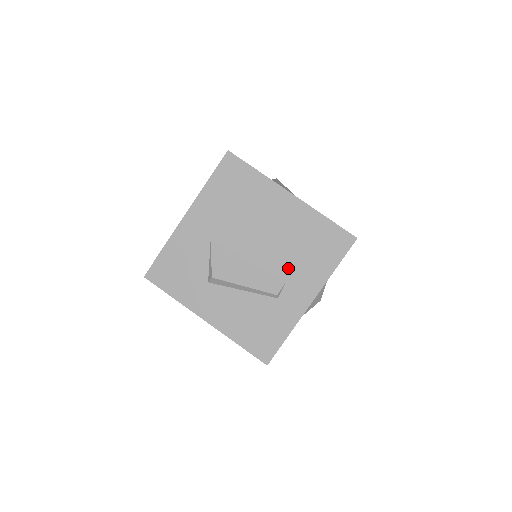
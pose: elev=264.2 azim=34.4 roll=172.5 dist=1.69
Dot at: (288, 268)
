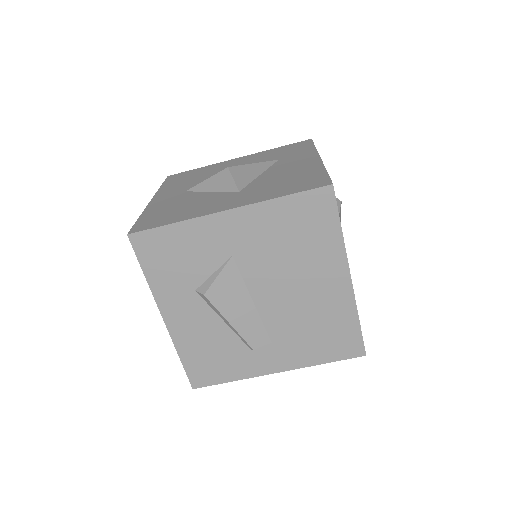
Dot at: (284, 334)
